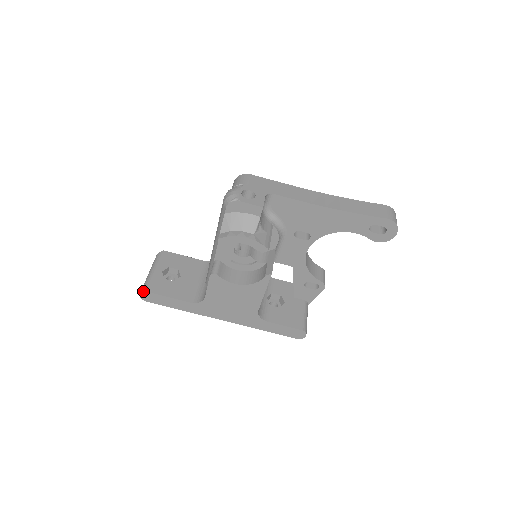
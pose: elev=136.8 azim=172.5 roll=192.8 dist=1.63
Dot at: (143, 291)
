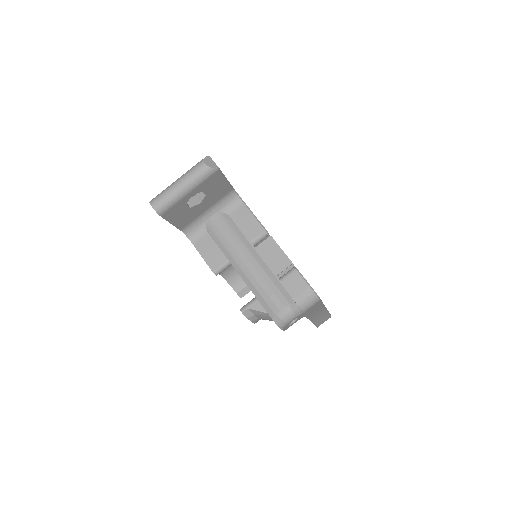
Dot at: (158, 213)
